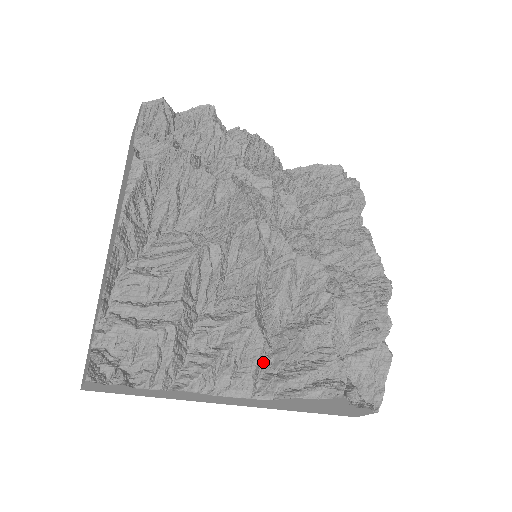
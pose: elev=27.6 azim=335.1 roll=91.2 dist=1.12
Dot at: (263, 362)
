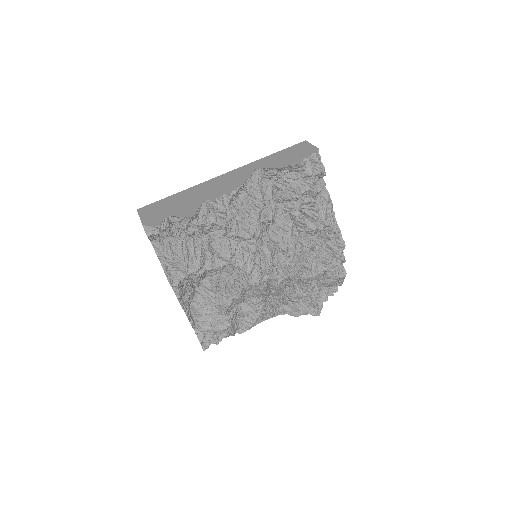
Dot at: occluded
